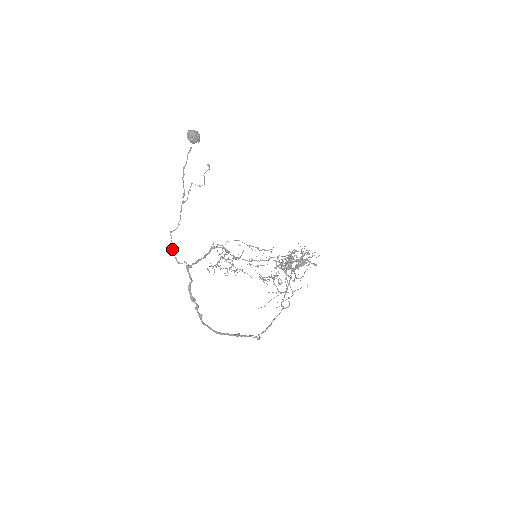
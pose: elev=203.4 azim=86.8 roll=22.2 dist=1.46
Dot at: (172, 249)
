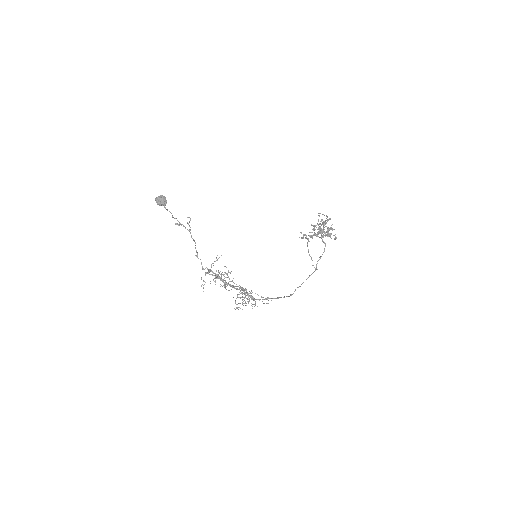
Dot at: (198, 258)
